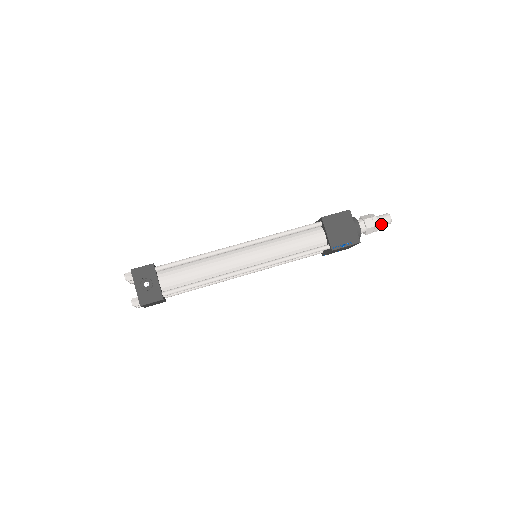
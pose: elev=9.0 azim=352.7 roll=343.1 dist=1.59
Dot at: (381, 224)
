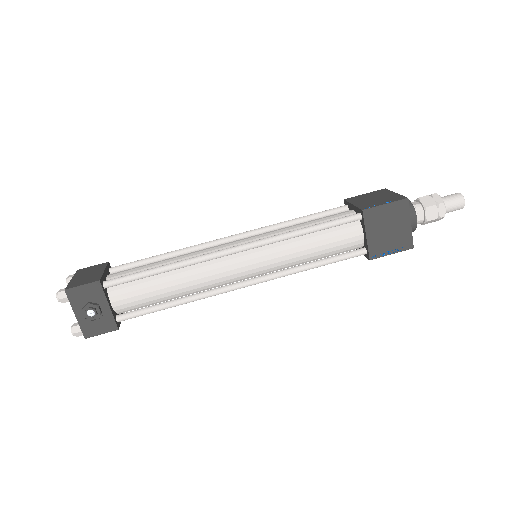
Dot at: (448, 211)
